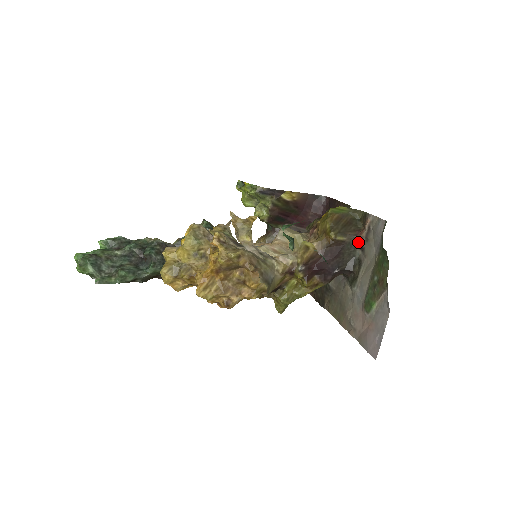
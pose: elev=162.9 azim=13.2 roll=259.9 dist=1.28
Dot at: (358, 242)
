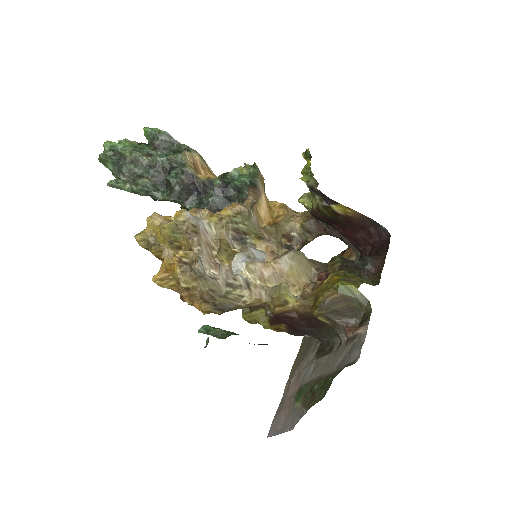
Dot at: (341, 334)
